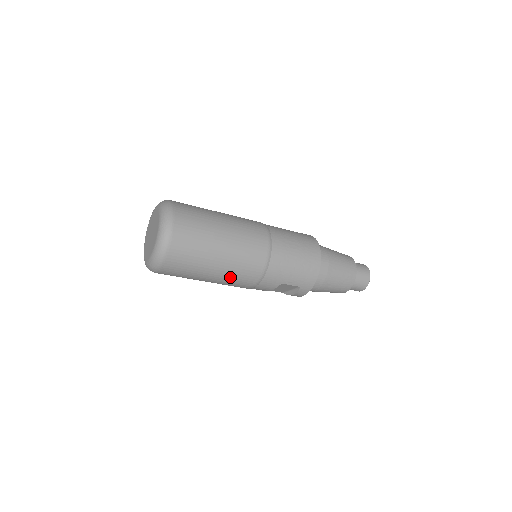
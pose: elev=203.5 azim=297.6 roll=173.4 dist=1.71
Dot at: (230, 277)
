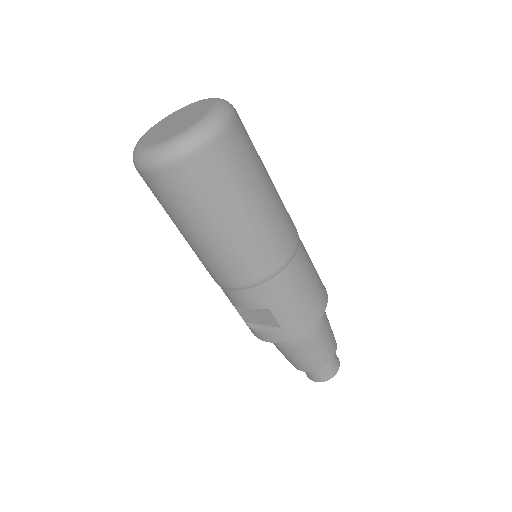
Dot at: (227, 253)
